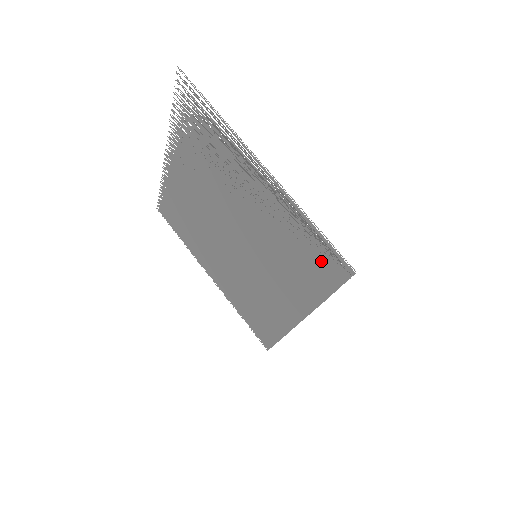
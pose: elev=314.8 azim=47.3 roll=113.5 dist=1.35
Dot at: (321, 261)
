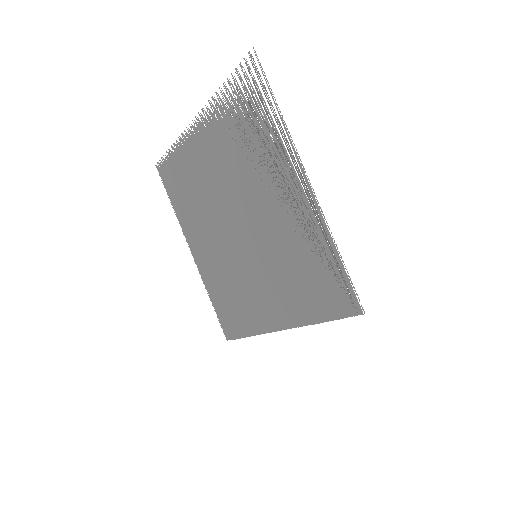
Dot at: (330, 289)
